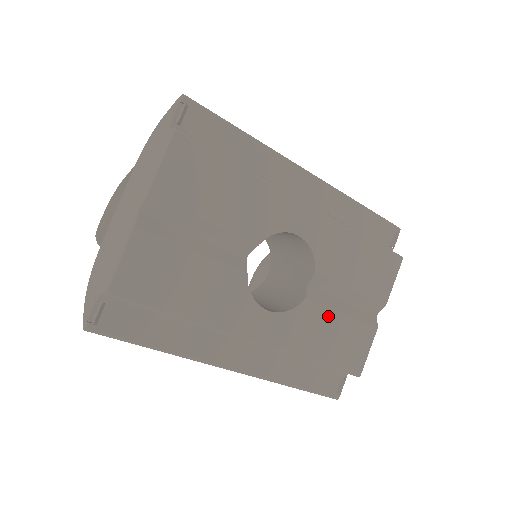
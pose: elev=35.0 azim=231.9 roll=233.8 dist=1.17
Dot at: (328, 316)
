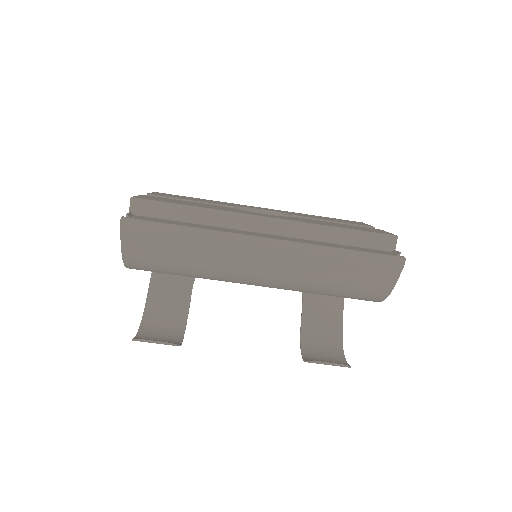
Dot at: occluded
